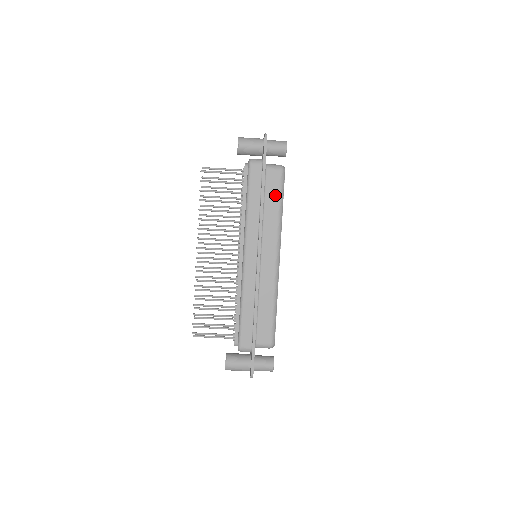
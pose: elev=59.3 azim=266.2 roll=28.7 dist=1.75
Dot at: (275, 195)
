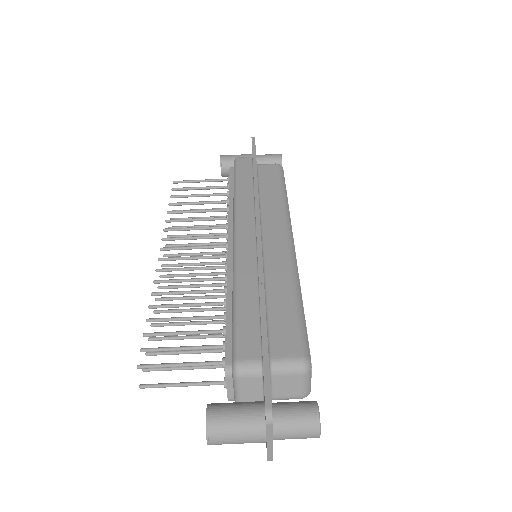
Dot at: (273, 183)
